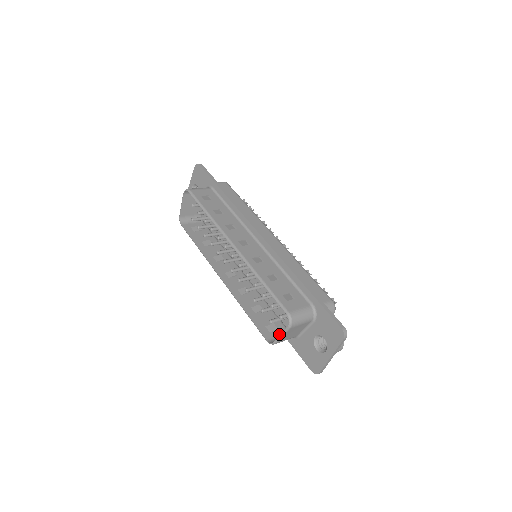
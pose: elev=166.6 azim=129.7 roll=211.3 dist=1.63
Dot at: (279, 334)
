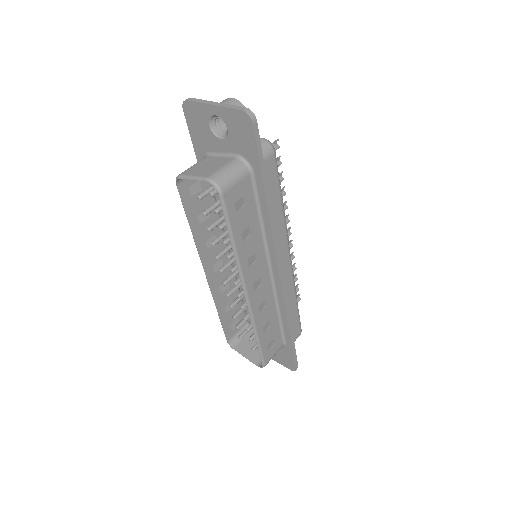
Dot at: (239, 328)
